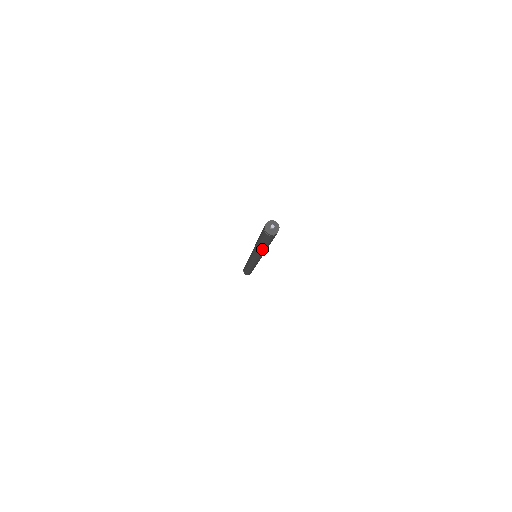
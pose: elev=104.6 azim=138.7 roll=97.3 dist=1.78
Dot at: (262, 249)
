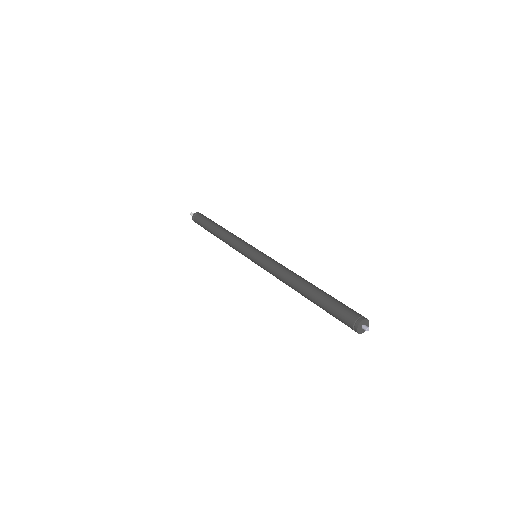
Dot at: occluded
